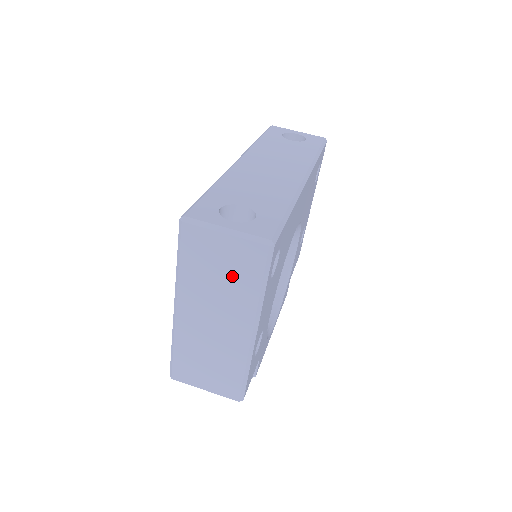
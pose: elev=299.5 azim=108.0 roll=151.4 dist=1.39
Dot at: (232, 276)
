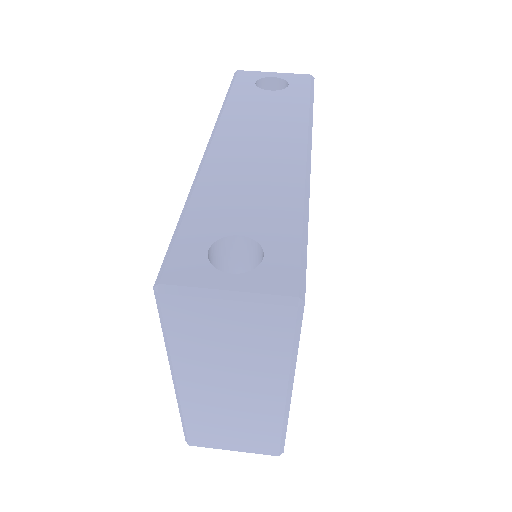
Dot at: (247, 345)
